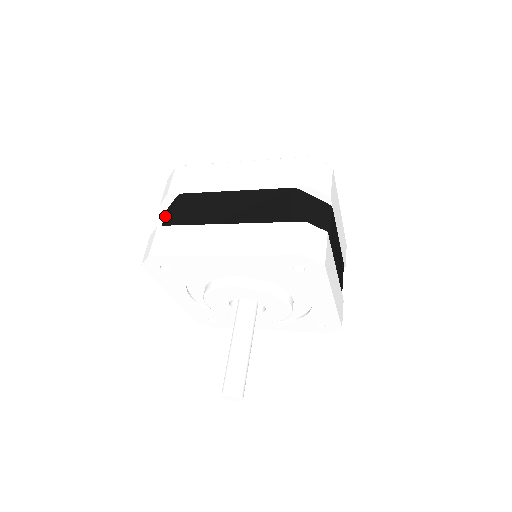
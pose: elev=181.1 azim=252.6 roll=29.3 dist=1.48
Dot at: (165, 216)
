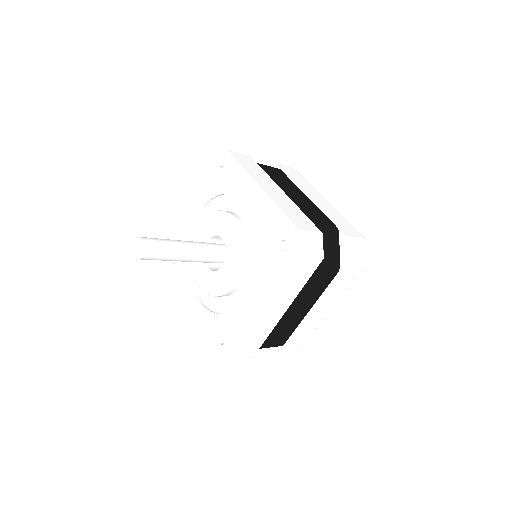
Dot at: occluded
